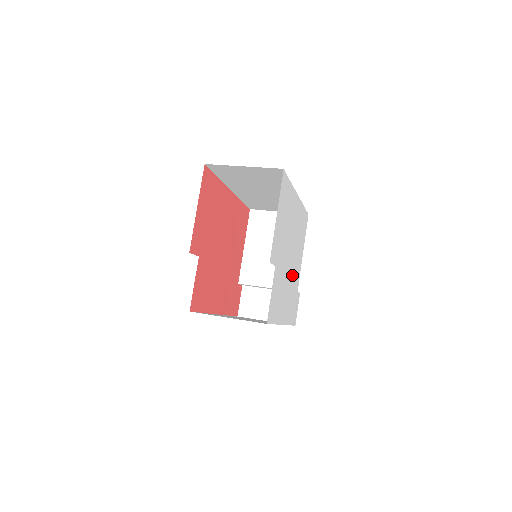
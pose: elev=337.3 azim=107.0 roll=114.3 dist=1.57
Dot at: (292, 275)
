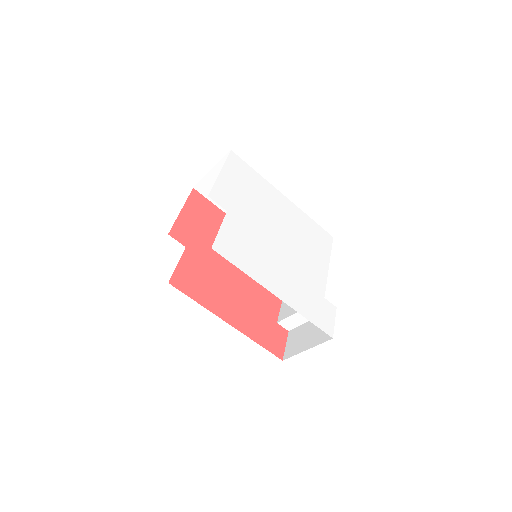
Dot at: (294, 262)
